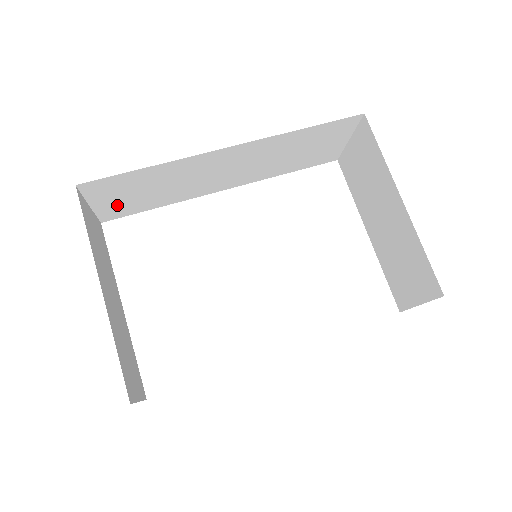
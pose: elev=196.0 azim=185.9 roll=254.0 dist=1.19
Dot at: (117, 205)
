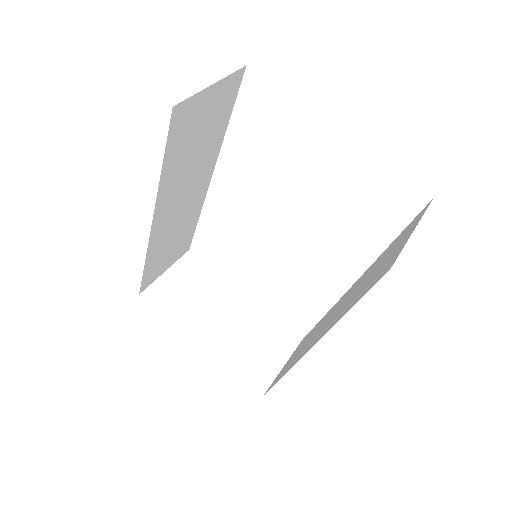
Dot at: (176, 254)
